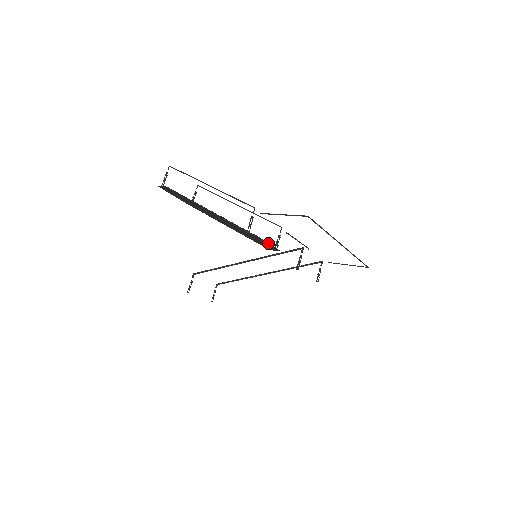
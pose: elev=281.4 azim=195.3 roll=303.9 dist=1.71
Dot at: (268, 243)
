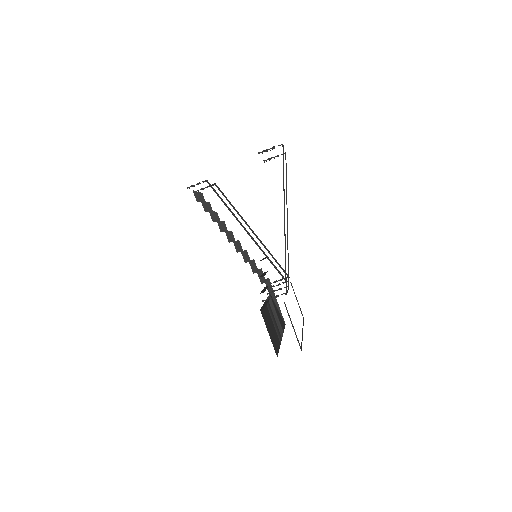
Dot at: occluded
